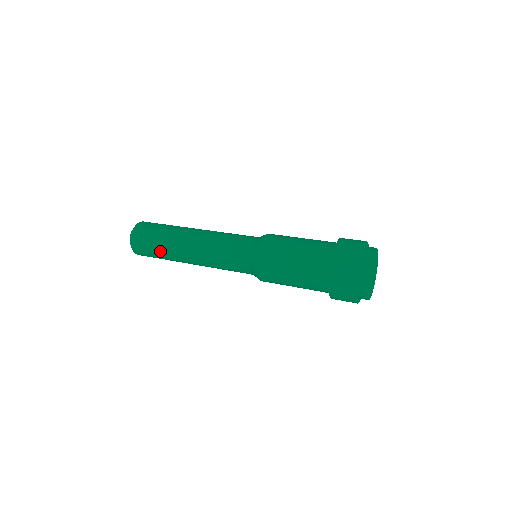
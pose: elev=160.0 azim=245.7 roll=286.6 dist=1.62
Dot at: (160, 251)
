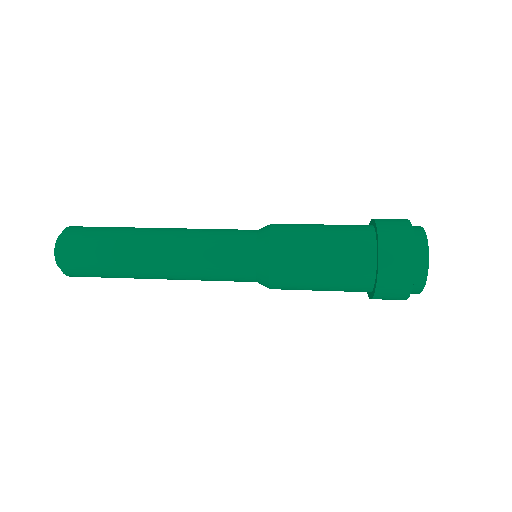
Dot at: (112, 271)
